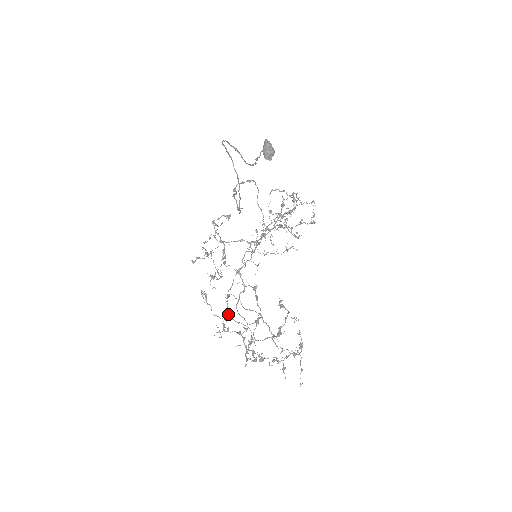
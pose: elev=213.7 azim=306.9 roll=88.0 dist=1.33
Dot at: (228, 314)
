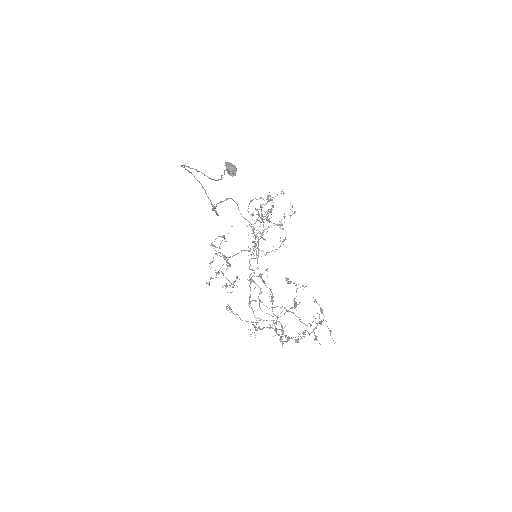
Dot at: (255, 317)
